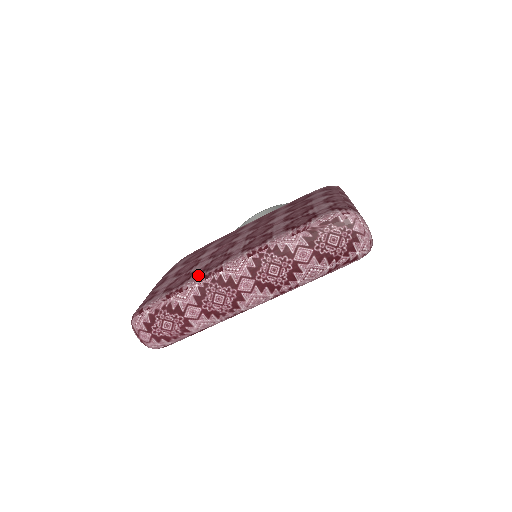
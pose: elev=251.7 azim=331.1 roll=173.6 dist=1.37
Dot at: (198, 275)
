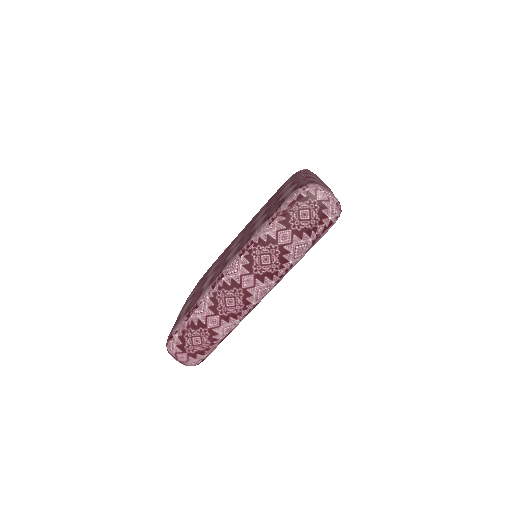
Dot at: (206, 288)
